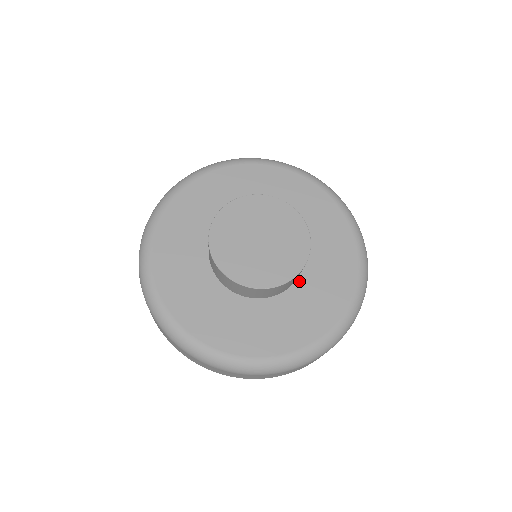
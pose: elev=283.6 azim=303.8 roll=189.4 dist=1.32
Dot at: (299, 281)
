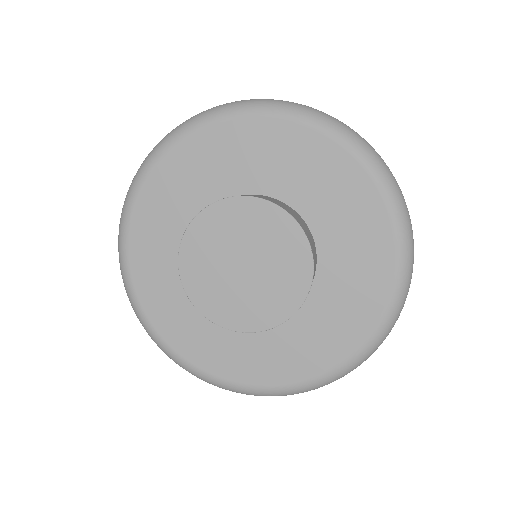
Dot at: occluded
